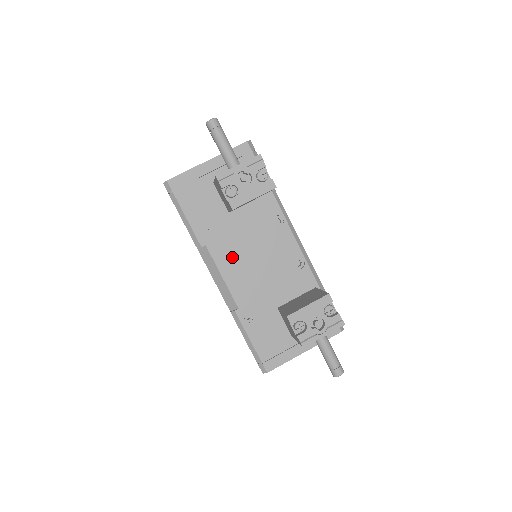
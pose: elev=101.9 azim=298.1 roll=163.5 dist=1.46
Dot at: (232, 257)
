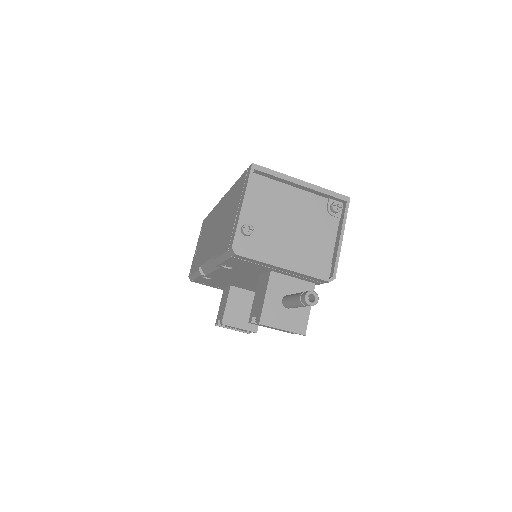
Dot at: (231, 275)
